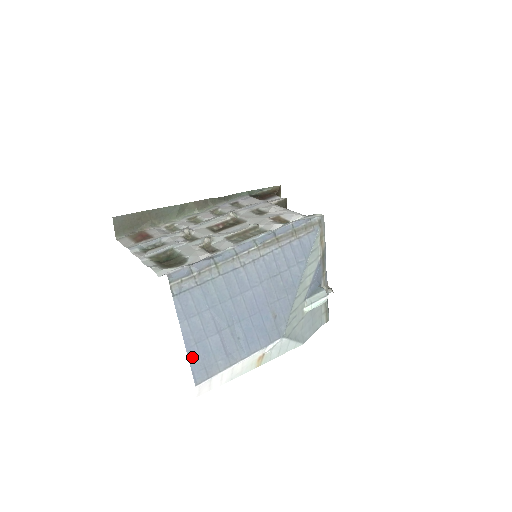
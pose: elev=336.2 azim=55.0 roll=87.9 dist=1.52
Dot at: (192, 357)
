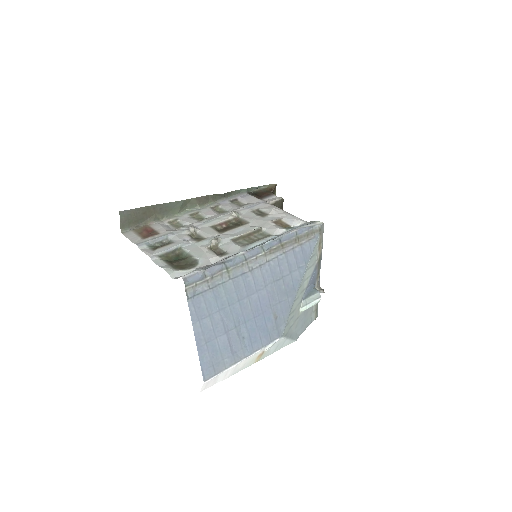
Dot at: (202, 355)
